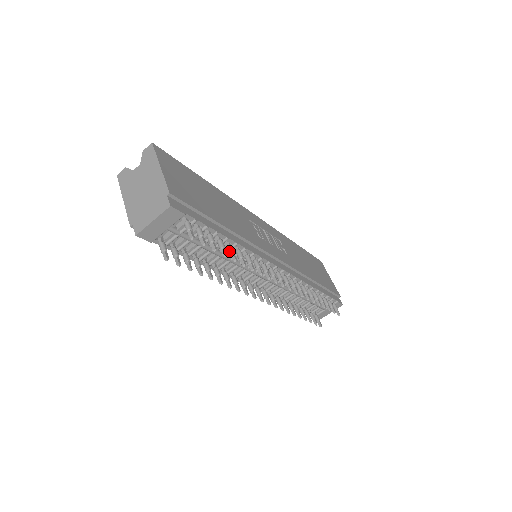
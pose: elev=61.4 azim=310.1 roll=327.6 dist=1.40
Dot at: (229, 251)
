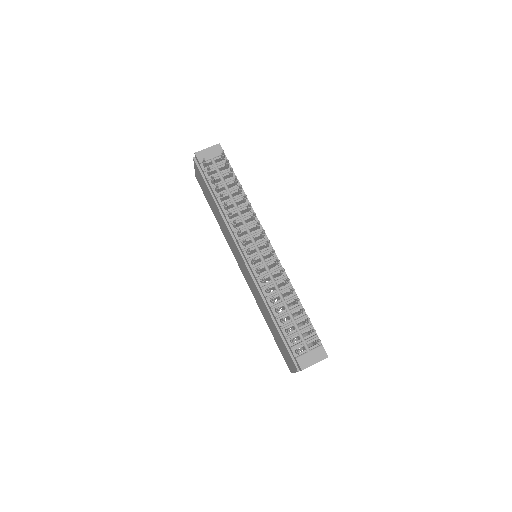
Dot at: (239, 188)
